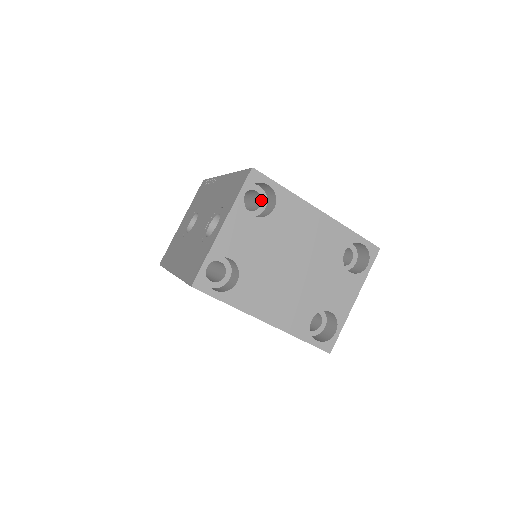
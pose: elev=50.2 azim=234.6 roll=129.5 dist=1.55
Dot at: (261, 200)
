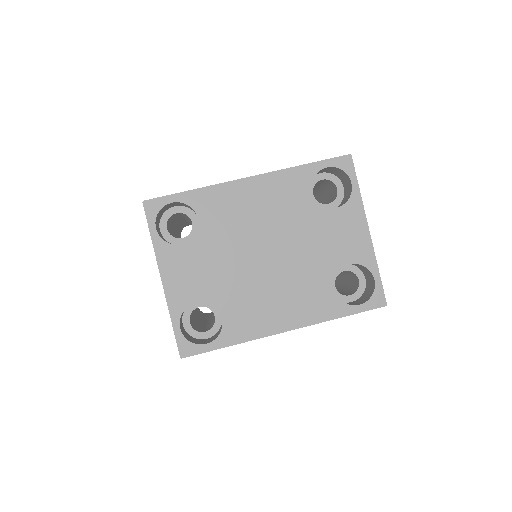
Dot at: occluded
